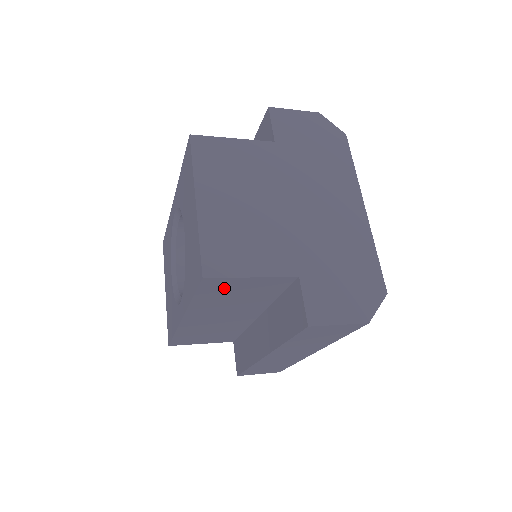
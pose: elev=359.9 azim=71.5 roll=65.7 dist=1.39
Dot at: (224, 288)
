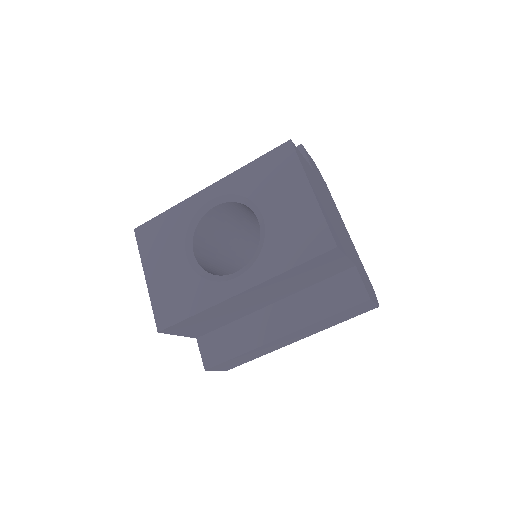
Dot at: (322, 262)
